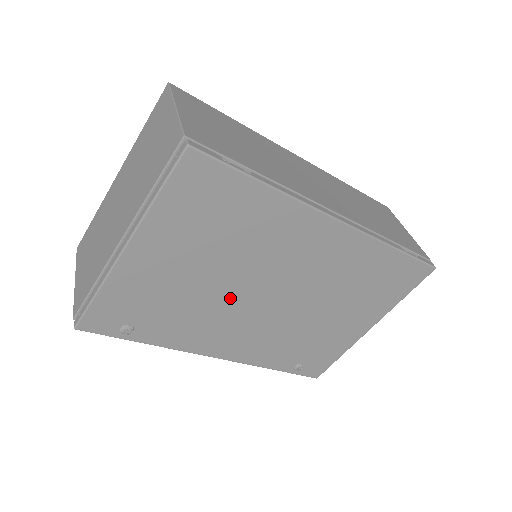
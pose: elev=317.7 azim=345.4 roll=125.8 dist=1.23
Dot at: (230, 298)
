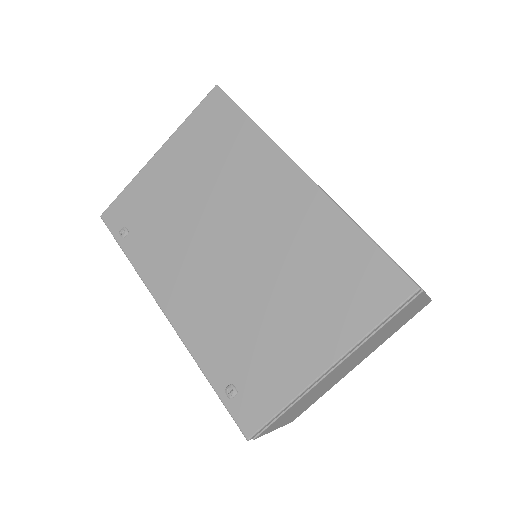
Dot at: (199, 232)
